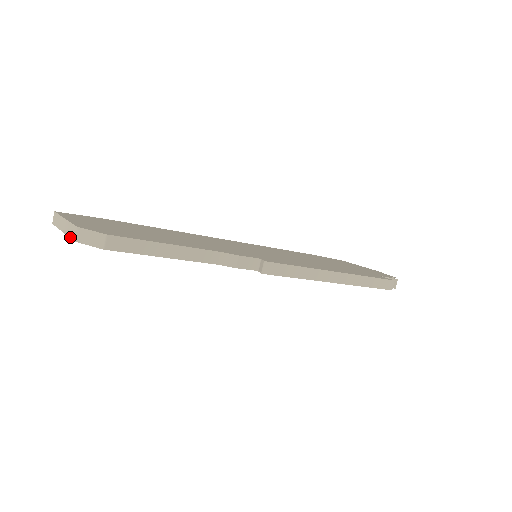
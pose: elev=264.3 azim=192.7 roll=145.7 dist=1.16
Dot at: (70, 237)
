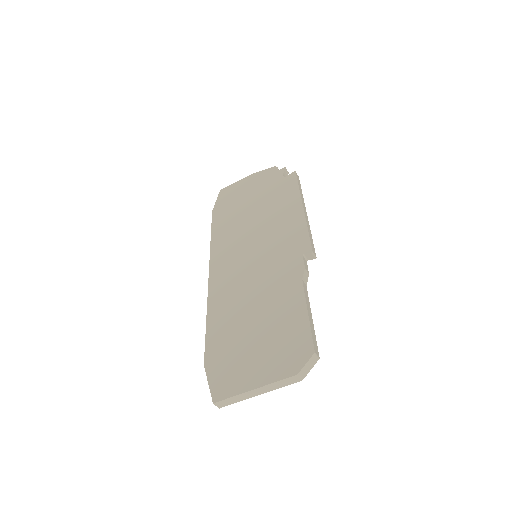
Dot at: (290, 384)
